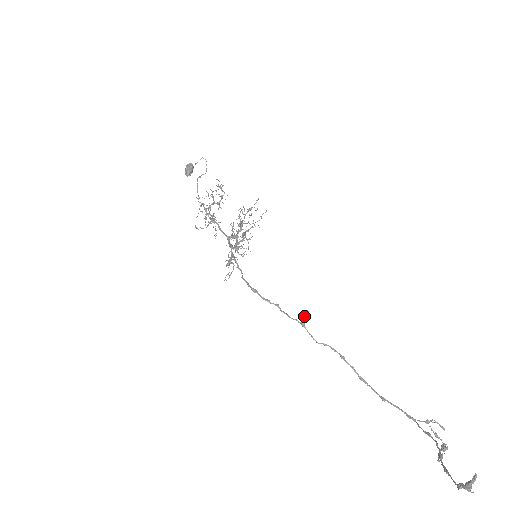
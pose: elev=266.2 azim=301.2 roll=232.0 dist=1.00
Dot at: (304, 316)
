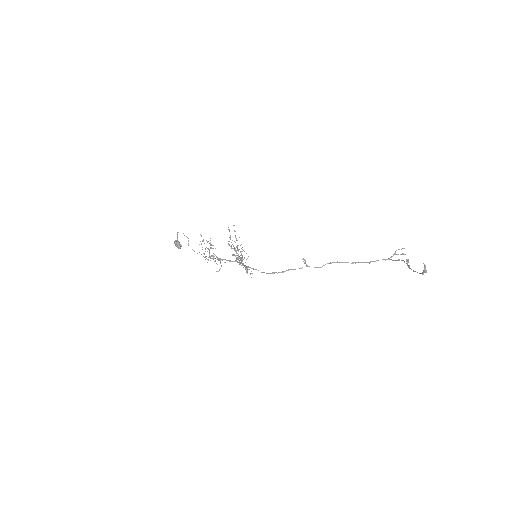
Dot at: (305, 263)
